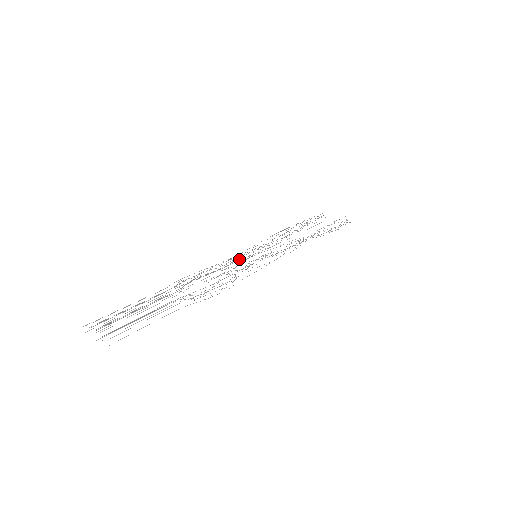
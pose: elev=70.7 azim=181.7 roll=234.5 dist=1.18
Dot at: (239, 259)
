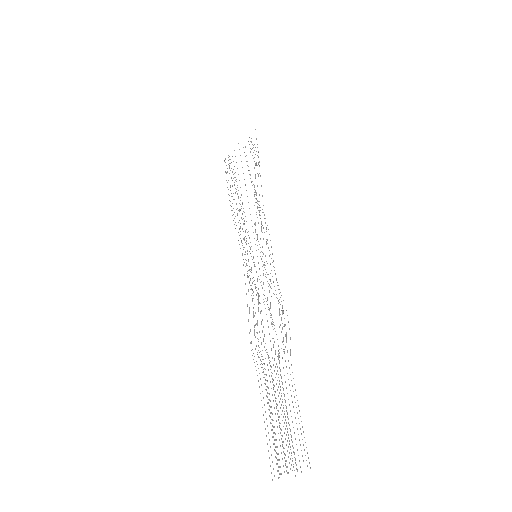
Dot at: occluded
